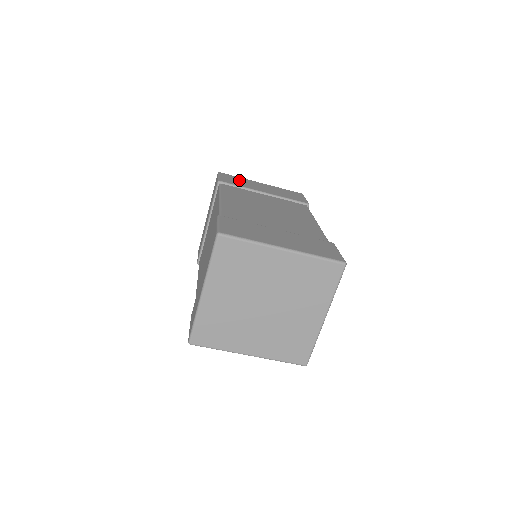
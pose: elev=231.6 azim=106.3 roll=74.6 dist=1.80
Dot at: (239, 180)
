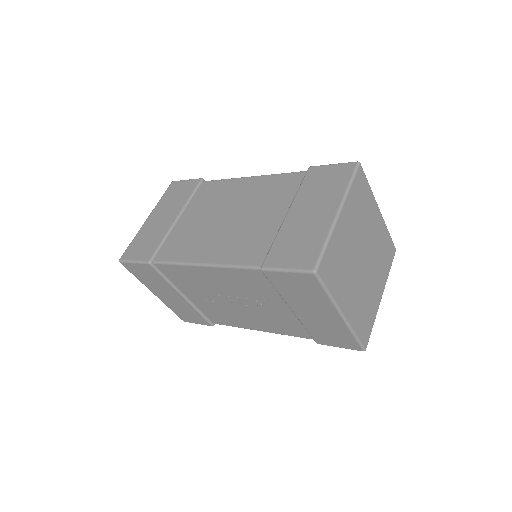
Dot at: occluded
